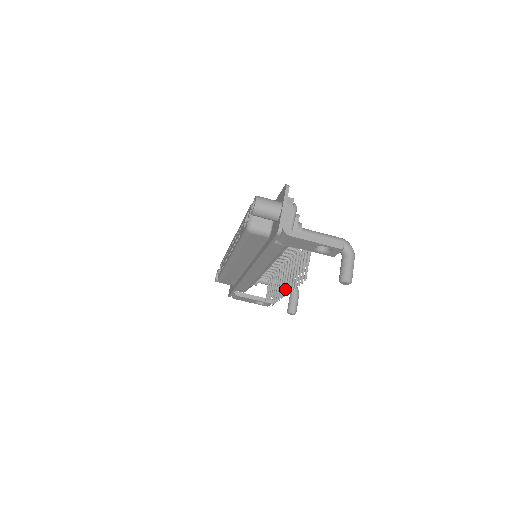
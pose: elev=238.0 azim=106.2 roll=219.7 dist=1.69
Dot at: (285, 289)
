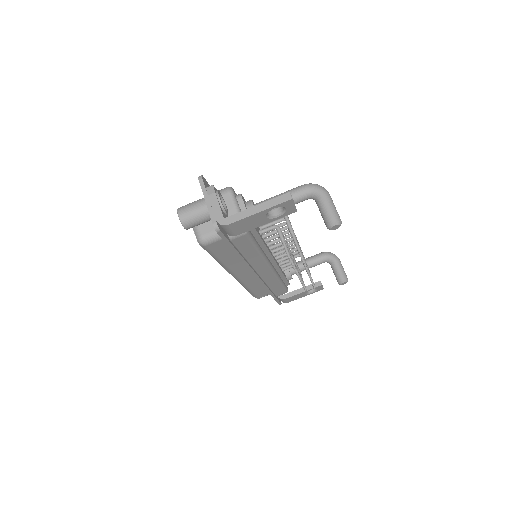
Dot at: occluded
